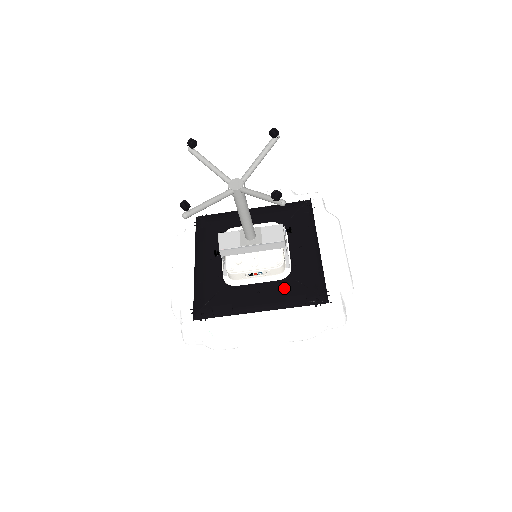
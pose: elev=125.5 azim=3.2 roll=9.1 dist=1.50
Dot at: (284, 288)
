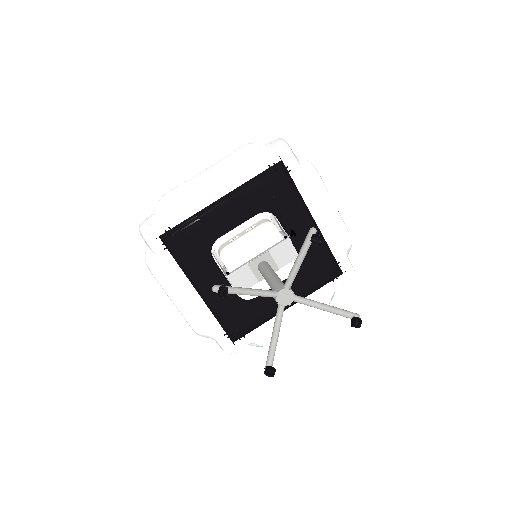
Dot at: (302, 281)
